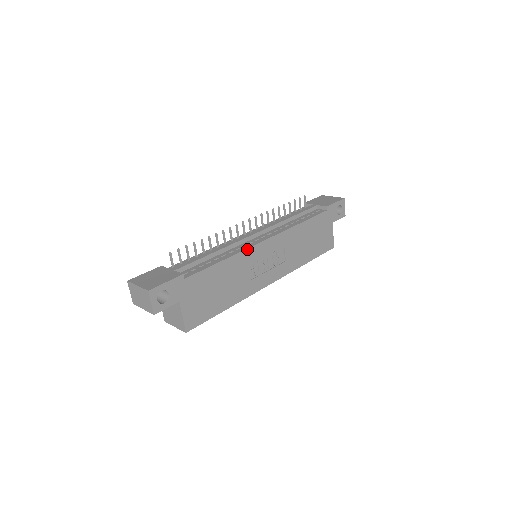
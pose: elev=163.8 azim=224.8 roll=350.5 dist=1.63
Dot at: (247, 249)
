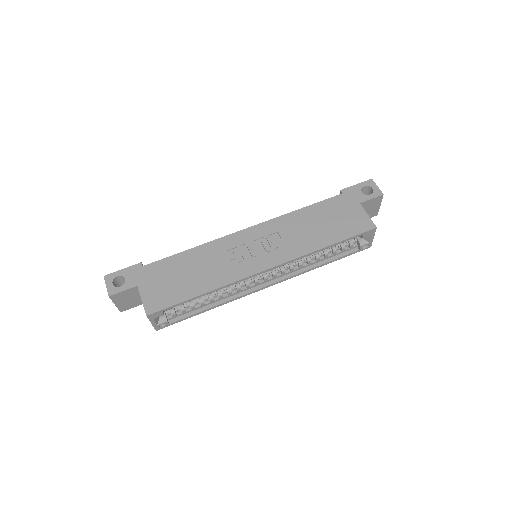
Dot at: (220, 238)
